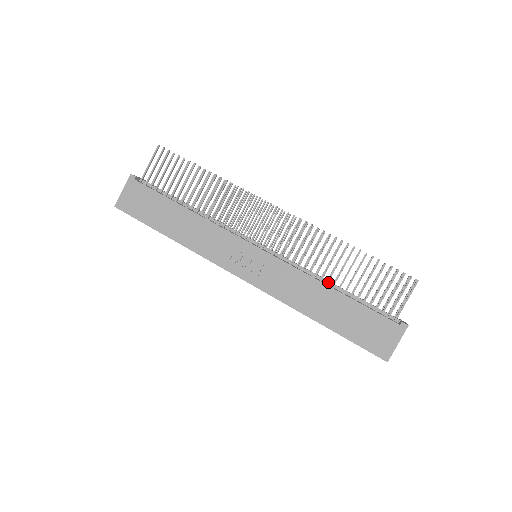
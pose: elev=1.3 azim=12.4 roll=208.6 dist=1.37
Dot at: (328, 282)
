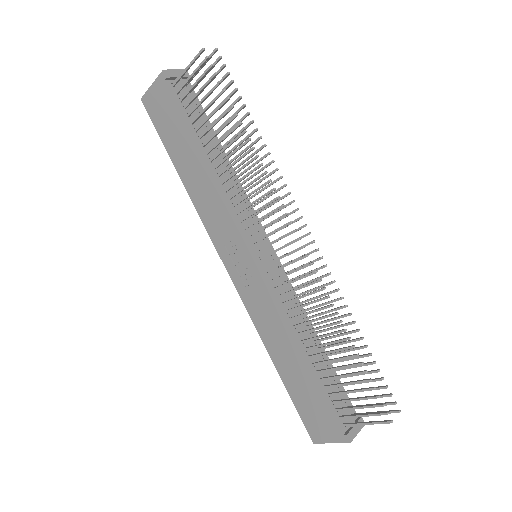
Dot at: occluded
